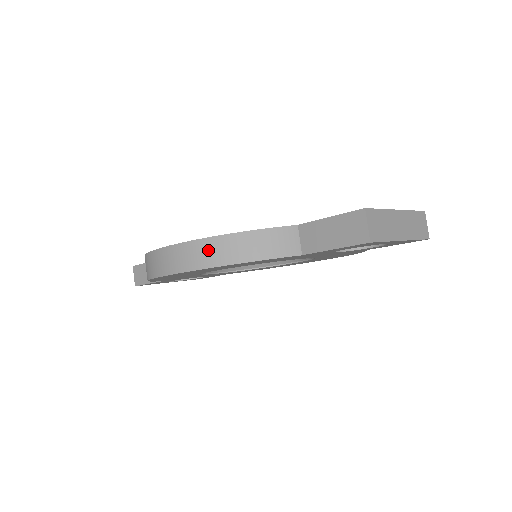
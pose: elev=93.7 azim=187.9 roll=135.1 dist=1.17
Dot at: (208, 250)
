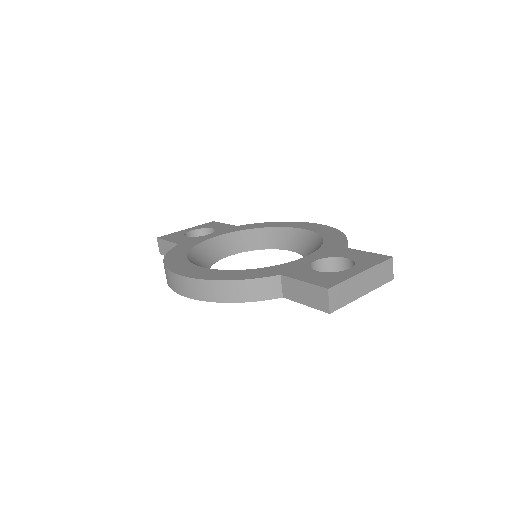
Dot at: (209, 289)
